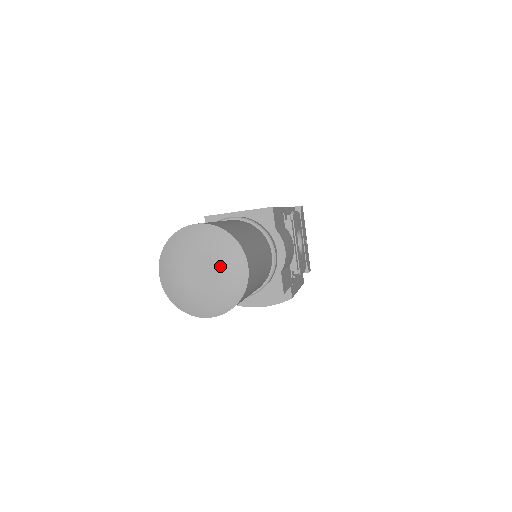
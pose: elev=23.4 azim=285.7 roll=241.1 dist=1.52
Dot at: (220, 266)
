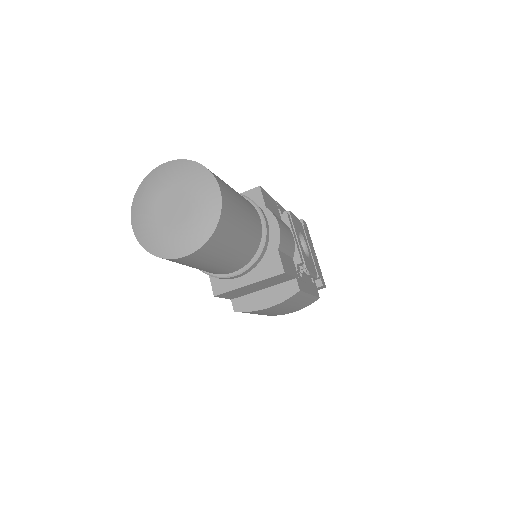
Dot at: (190, 195)
